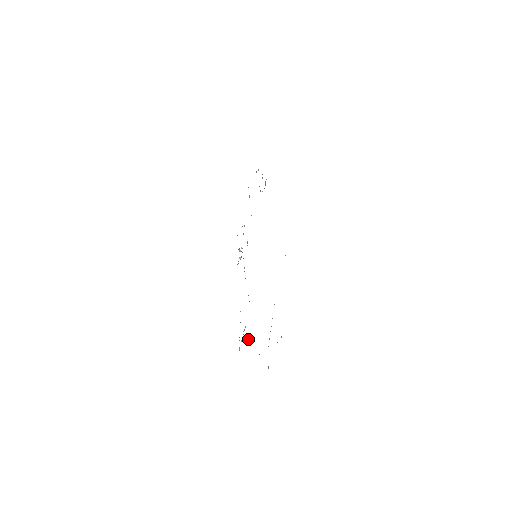
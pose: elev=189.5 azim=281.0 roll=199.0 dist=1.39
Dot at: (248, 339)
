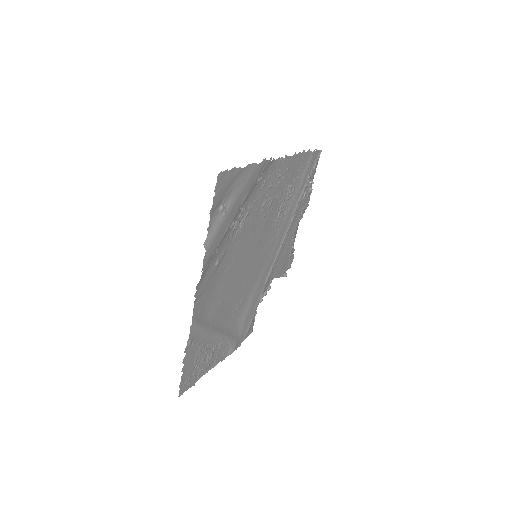
Dot at: (263, 296)
